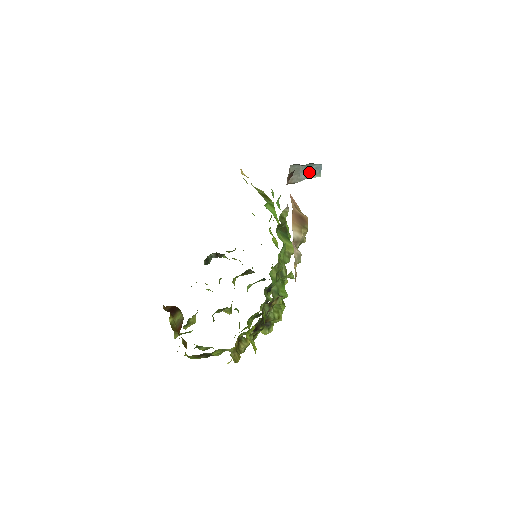
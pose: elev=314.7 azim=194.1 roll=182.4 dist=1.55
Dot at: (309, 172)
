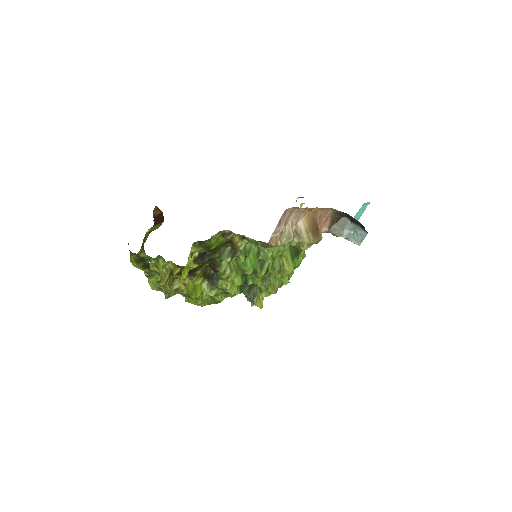
Dot at: (353, 234)
